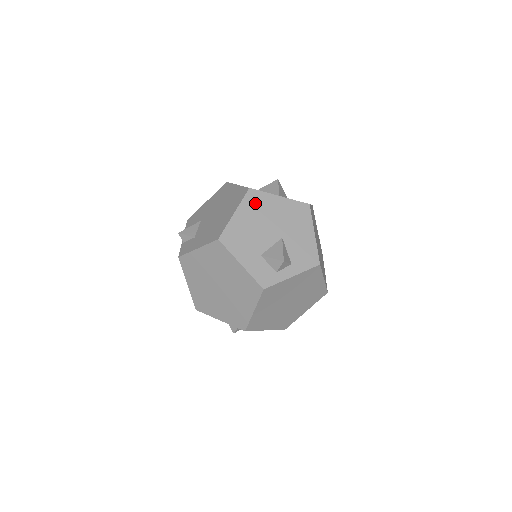
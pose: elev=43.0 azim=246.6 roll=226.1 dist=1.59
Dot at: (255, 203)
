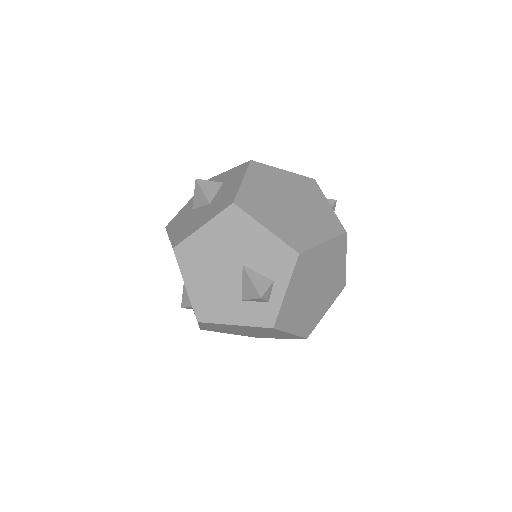
Dot at: (190, 258)
